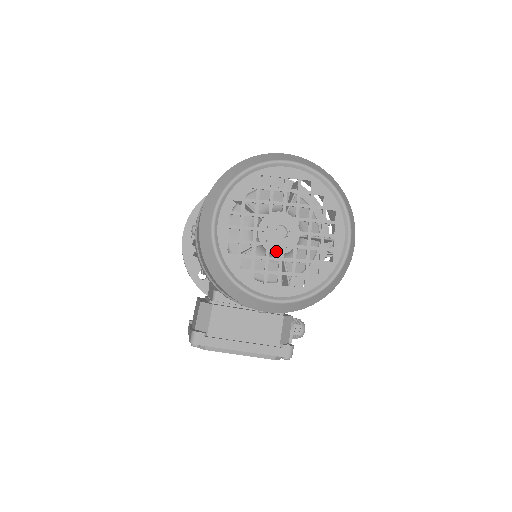
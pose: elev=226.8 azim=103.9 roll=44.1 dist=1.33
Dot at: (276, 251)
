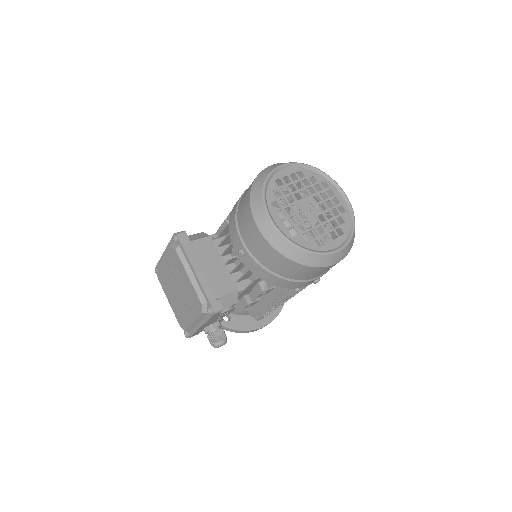
Dot at: (294, 217)
